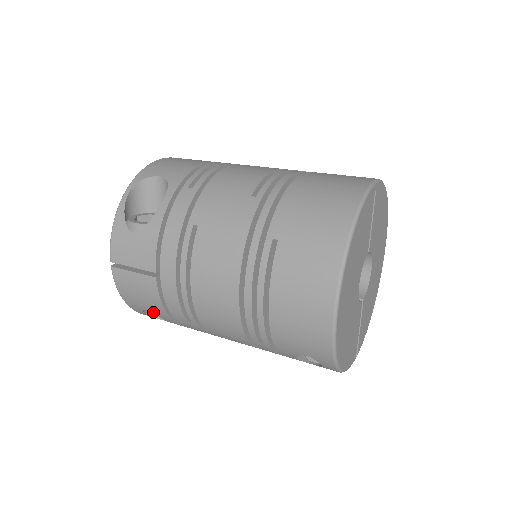
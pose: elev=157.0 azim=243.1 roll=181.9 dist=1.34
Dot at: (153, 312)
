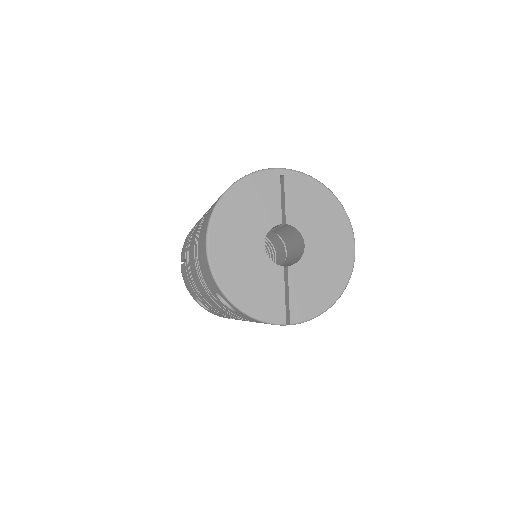
Dot at: (195, 296)
